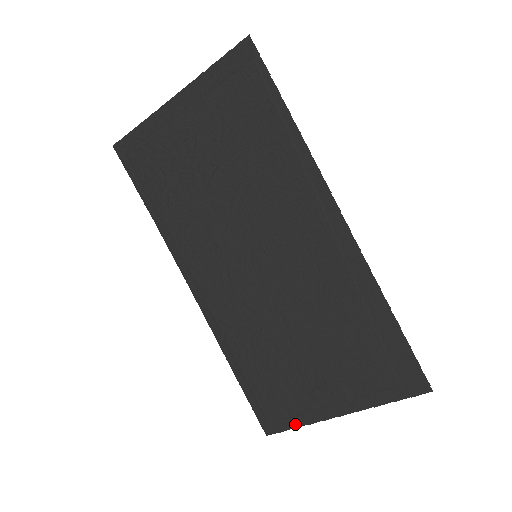
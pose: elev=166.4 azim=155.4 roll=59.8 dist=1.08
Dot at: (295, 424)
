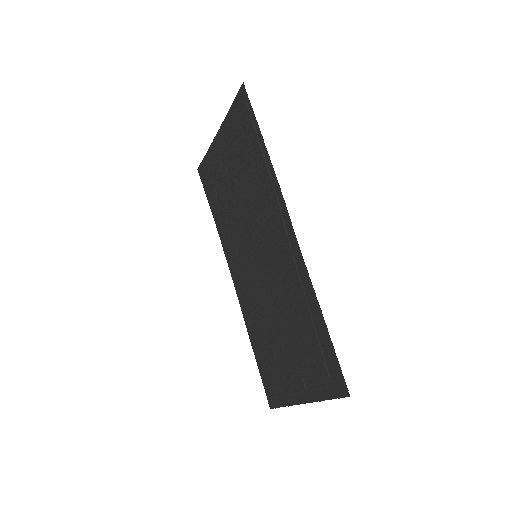
Dot at: (282, 403)
